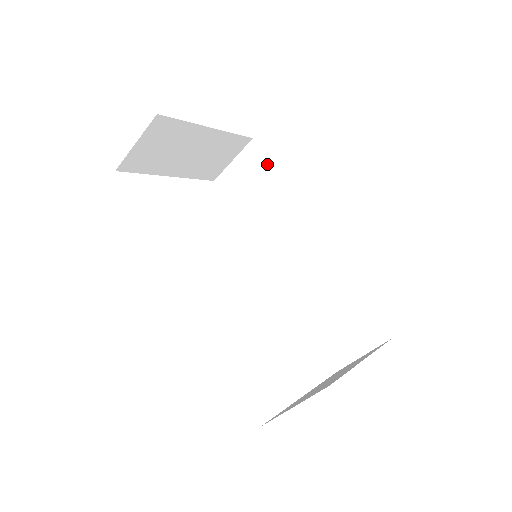
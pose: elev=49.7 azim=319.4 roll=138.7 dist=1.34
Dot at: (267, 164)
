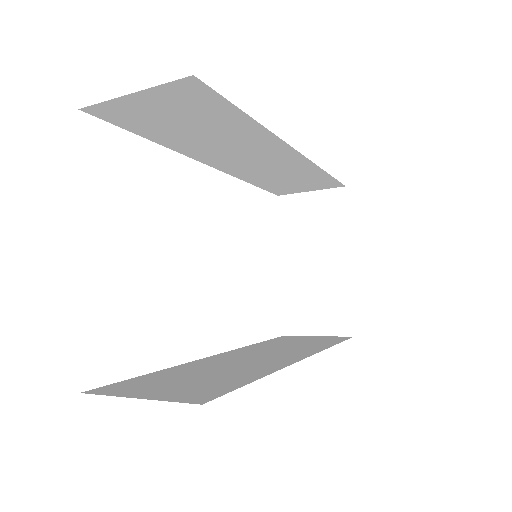
Dot at: (226, 105)
